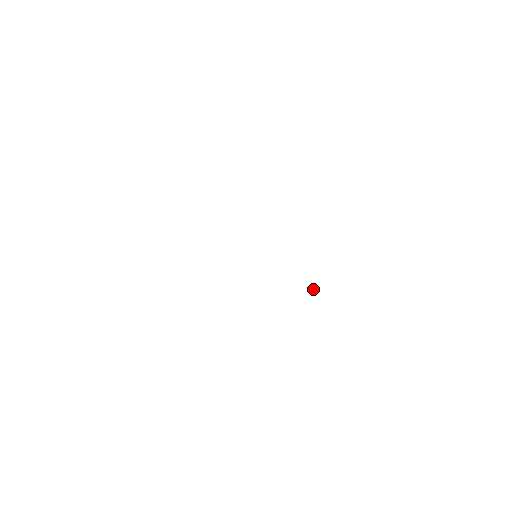
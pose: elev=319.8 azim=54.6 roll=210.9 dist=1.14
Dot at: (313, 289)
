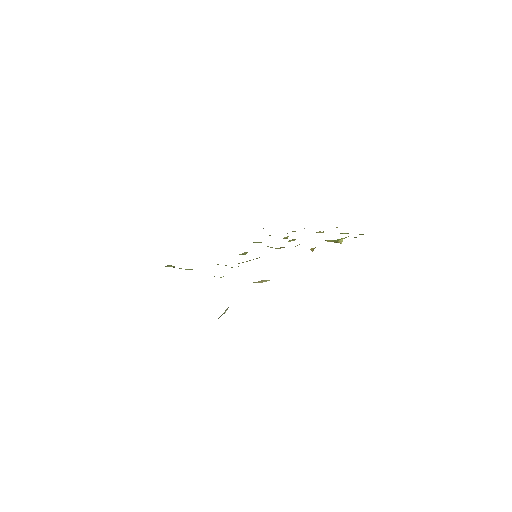
Dot at: (311, 250)
